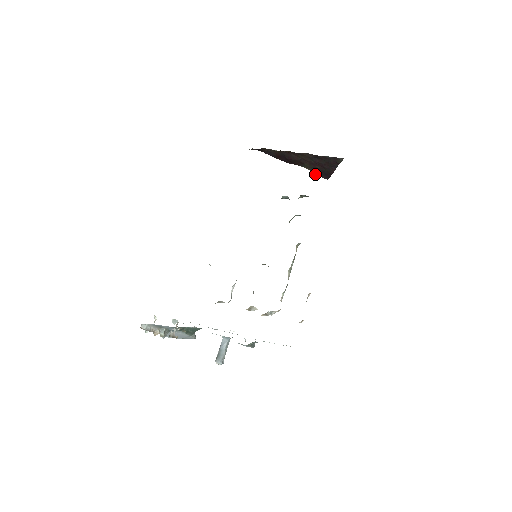
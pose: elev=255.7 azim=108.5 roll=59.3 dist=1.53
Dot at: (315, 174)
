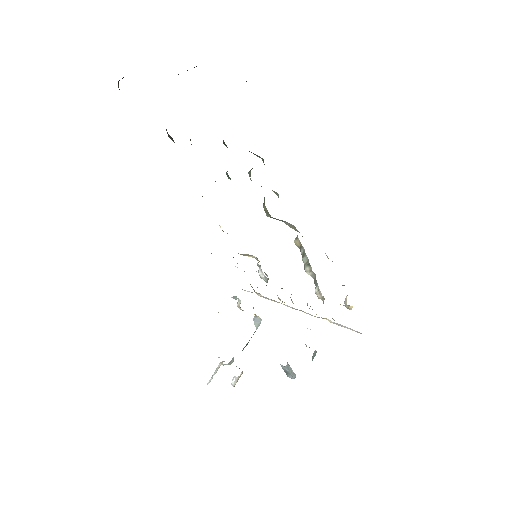
Dot at: occluded
